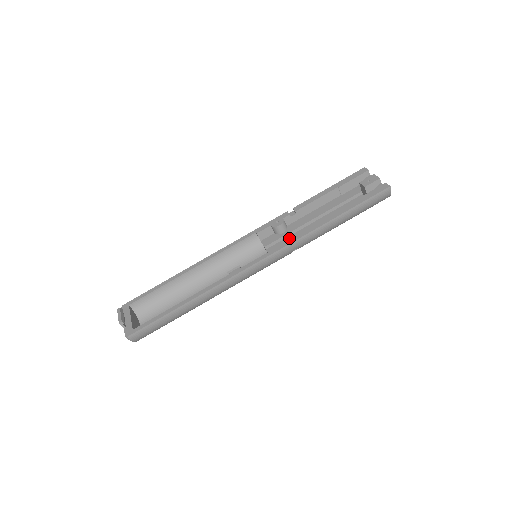
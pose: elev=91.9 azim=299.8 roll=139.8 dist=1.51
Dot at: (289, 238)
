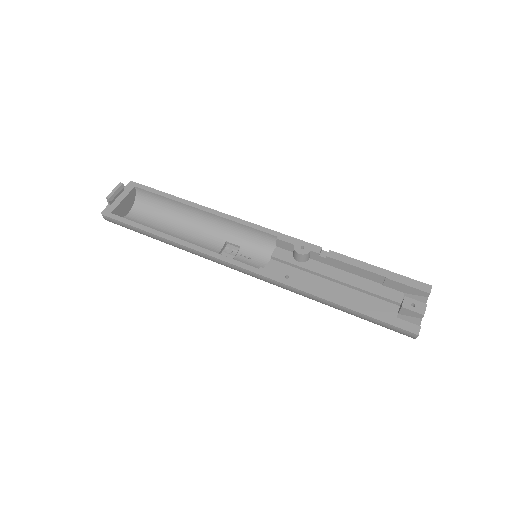
Dot at: (288, 276)
